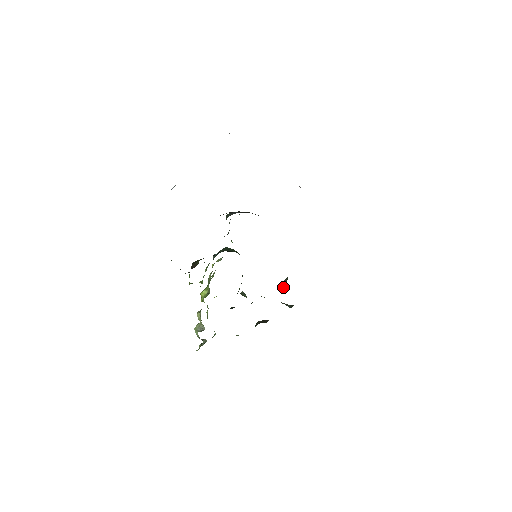
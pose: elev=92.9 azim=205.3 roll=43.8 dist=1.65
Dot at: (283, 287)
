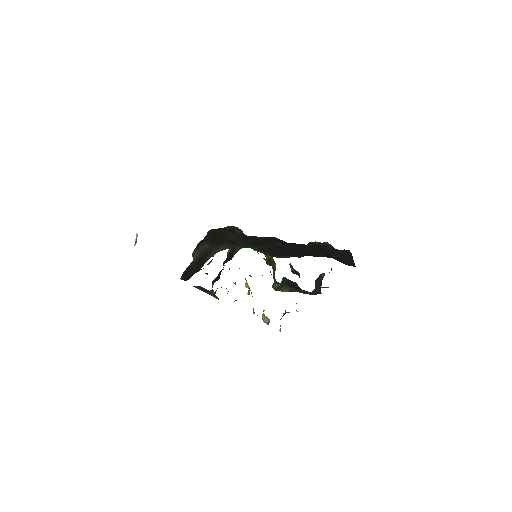
Dot at: occluded
